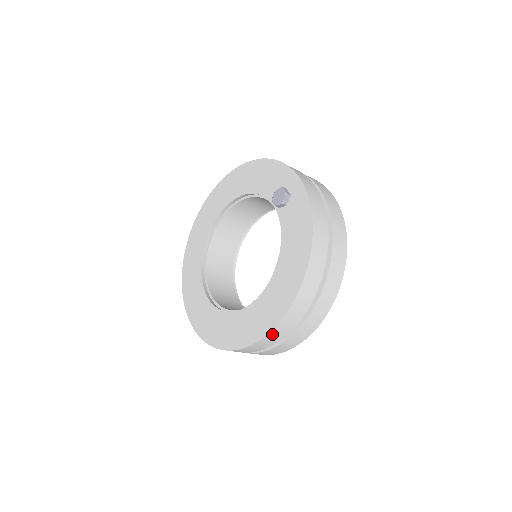
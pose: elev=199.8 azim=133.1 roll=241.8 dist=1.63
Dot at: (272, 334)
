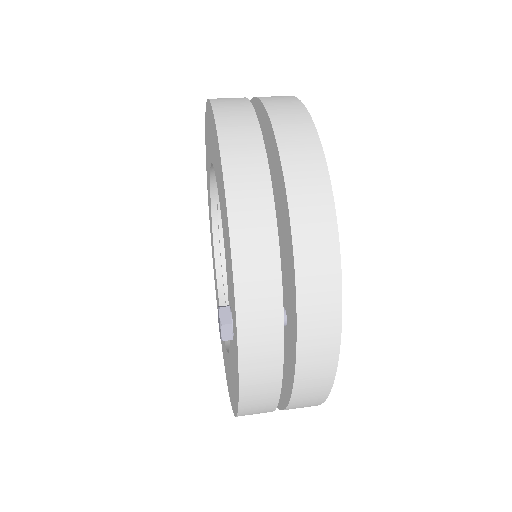
Dot at: occluded
